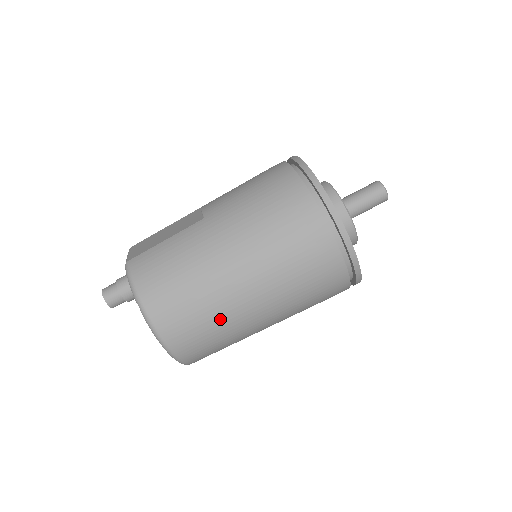
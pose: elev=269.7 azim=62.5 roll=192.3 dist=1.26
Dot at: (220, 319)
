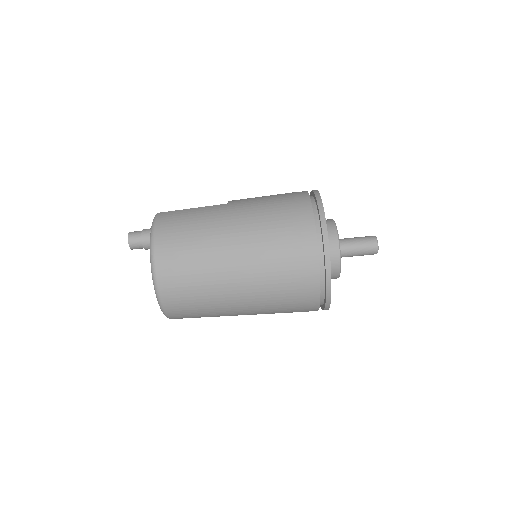
Dot at: (205, 277)
